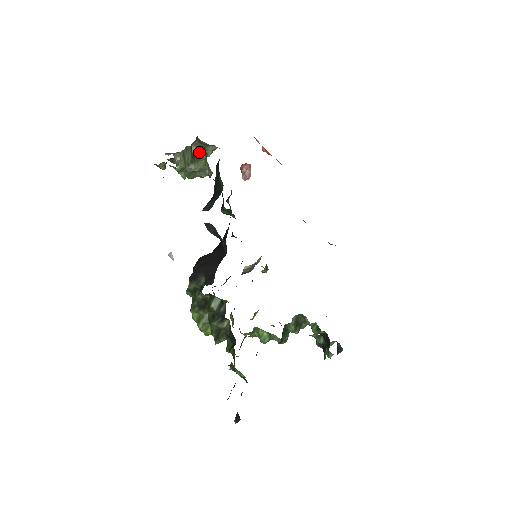
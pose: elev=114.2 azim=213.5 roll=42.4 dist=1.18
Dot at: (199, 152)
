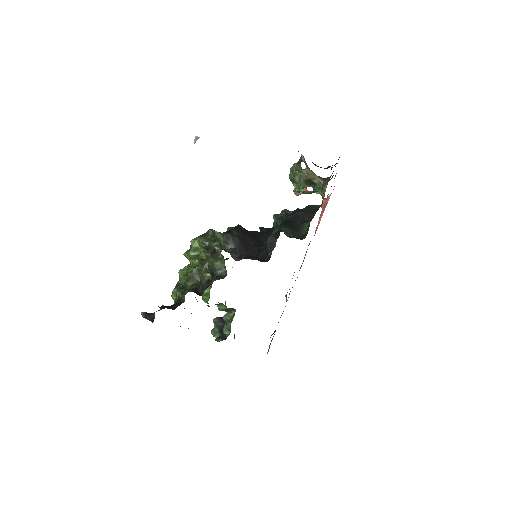
Dot at: (314, 184)
